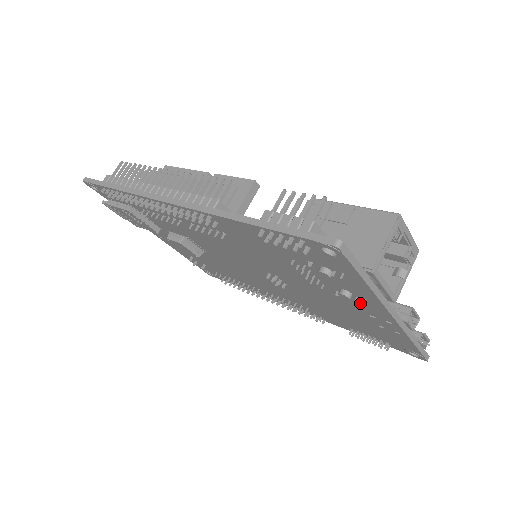
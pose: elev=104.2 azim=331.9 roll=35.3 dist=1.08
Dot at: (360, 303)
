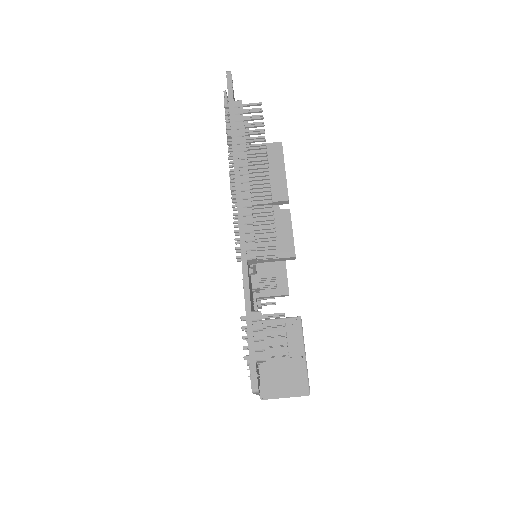
Dot at: occluded
